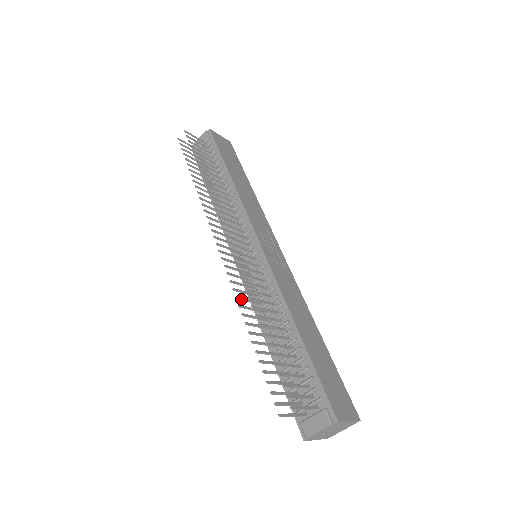
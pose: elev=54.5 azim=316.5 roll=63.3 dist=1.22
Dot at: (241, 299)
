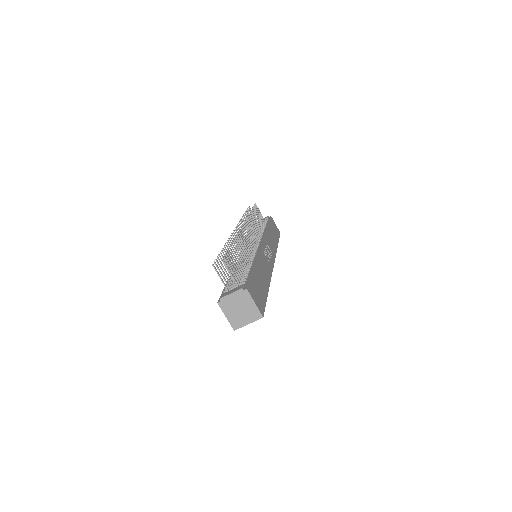
Dot at: (231, 242)
